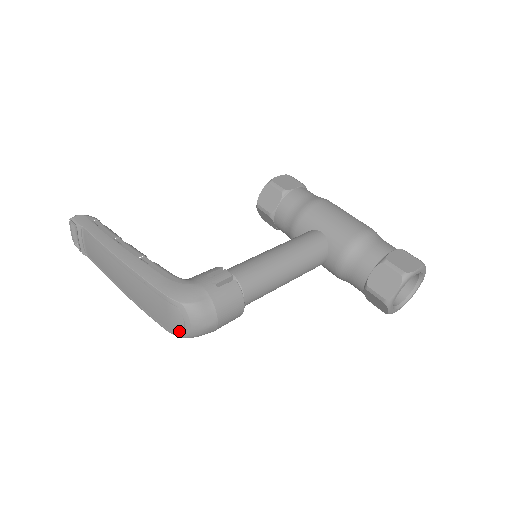
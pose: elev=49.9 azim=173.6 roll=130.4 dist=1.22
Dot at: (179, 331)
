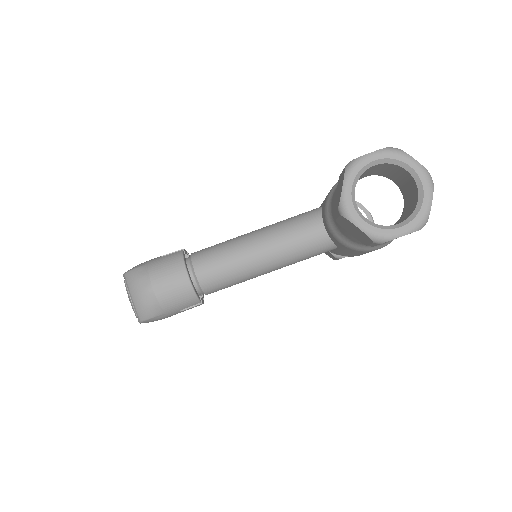
Dot at: (134, 311)
